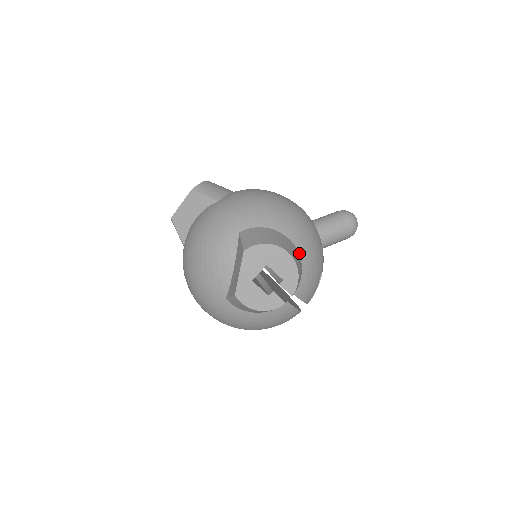
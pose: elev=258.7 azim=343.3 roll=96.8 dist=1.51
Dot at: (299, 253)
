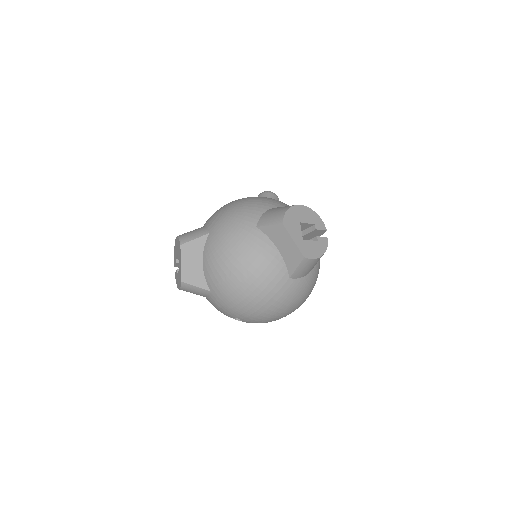
Dot at: occluded
